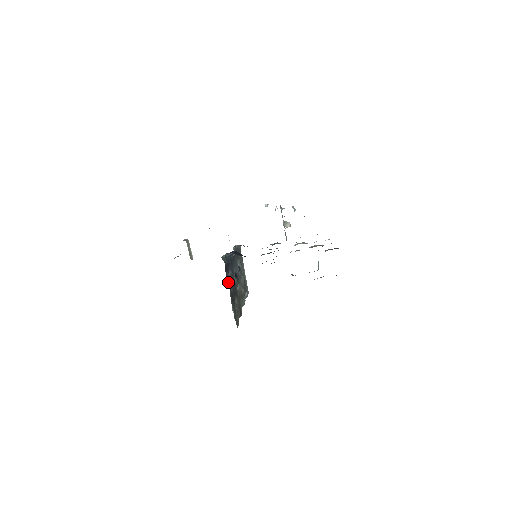
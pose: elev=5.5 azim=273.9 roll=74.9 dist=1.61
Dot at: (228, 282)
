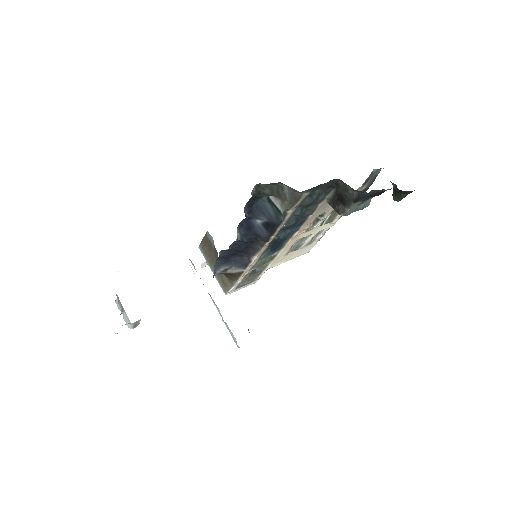
Dot at: occluded
